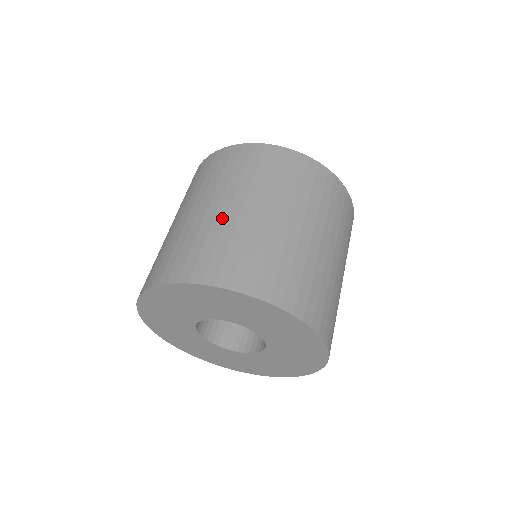
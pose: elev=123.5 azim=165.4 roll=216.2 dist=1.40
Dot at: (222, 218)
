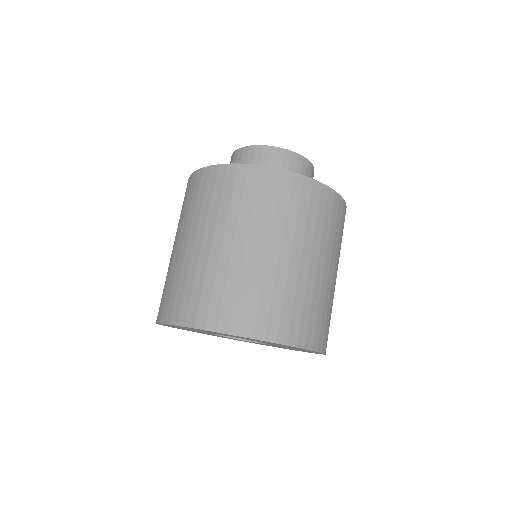
Dot at: (171, 260)
